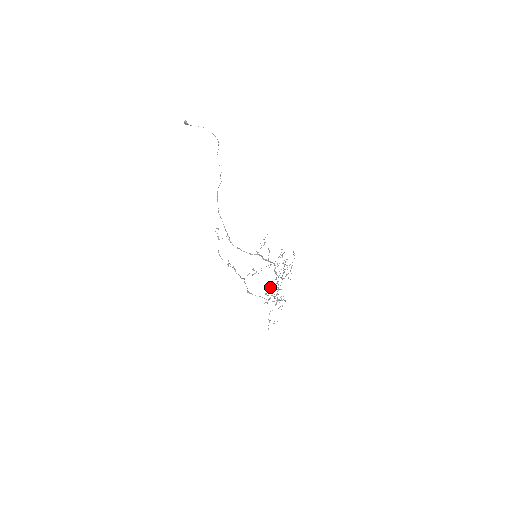
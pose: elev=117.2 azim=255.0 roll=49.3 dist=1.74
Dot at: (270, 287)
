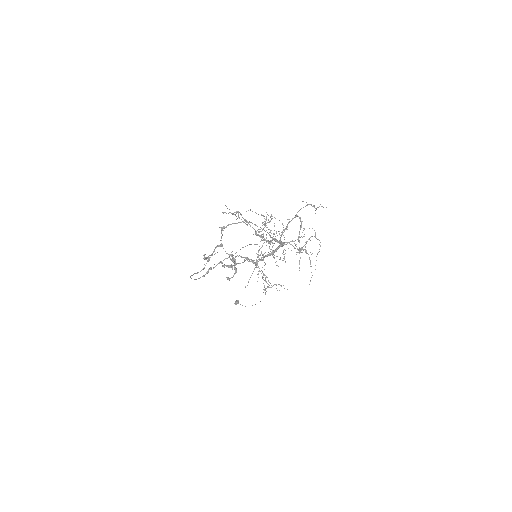
Dot at: occluded
